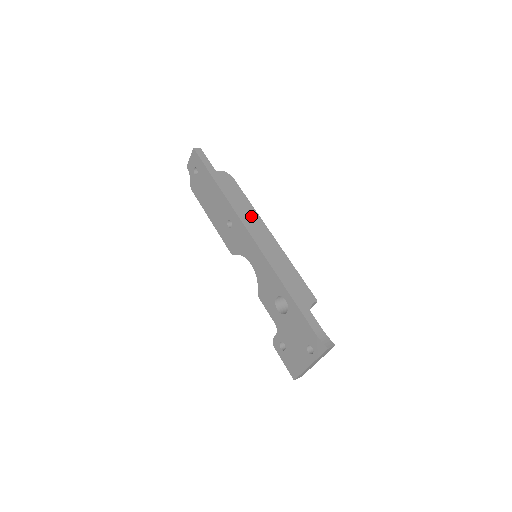
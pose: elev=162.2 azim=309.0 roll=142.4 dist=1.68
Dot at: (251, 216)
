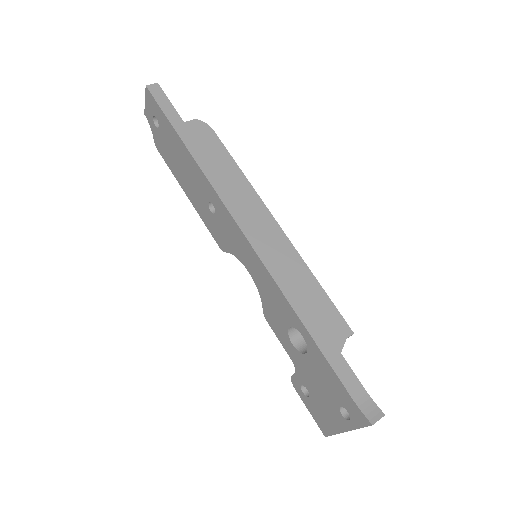
Dot at: (242, 195)
